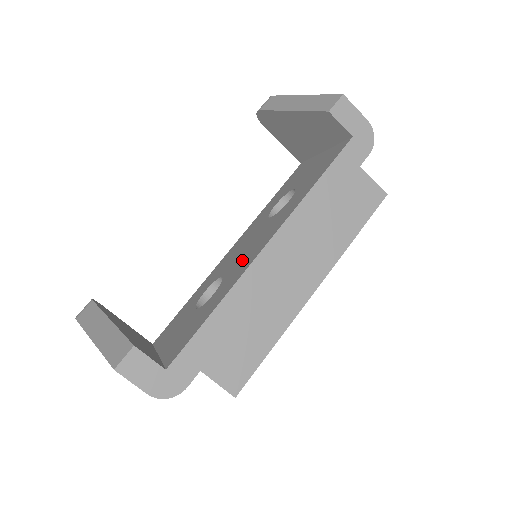
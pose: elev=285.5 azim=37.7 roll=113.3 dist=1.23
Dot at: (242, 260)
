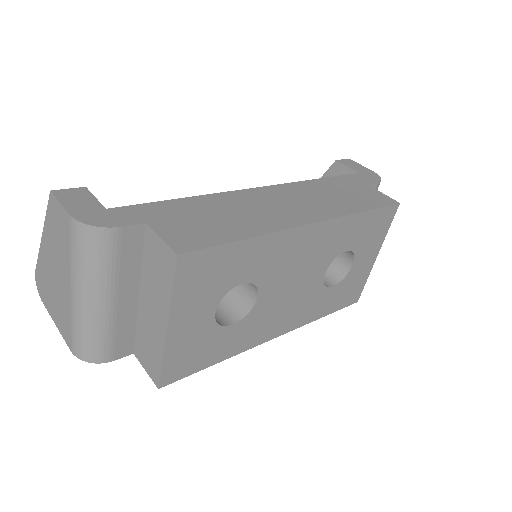
Dot at: occluded
